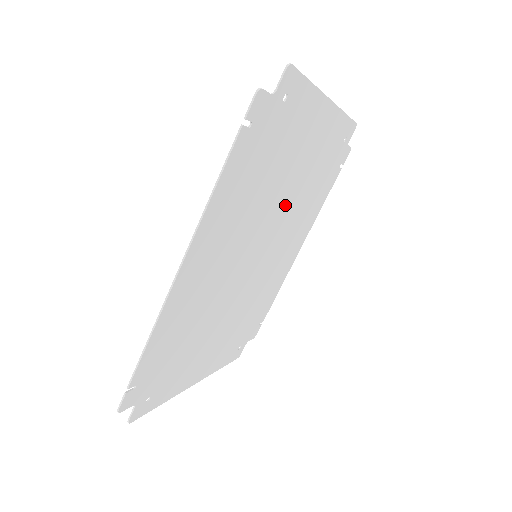
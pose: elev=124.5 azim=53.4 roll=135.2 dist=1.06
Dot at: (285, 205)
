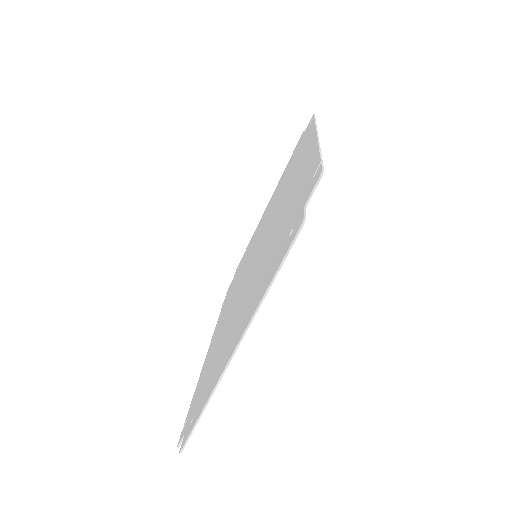
Dot at: occluded
